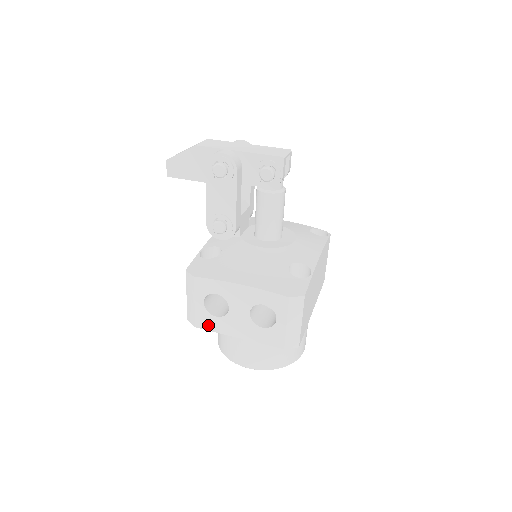
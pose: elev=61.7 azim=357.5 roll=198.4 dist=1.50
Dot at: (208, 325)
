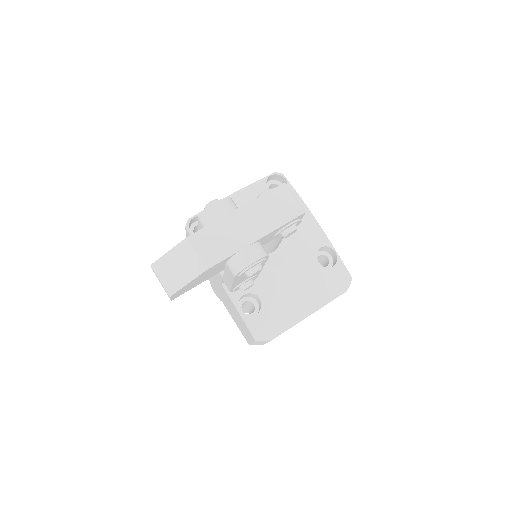
Dot at: occluded
